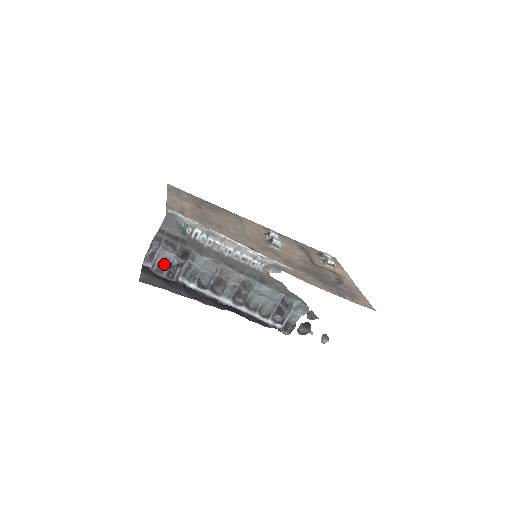
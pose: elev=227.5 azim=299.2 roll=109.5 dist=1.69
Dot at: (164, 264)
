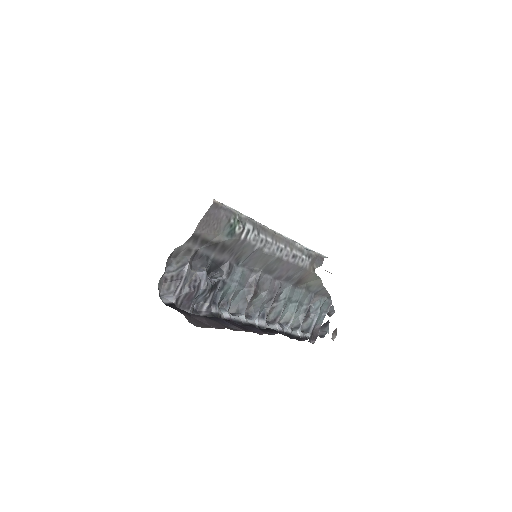
Dot at: (195, 292)
